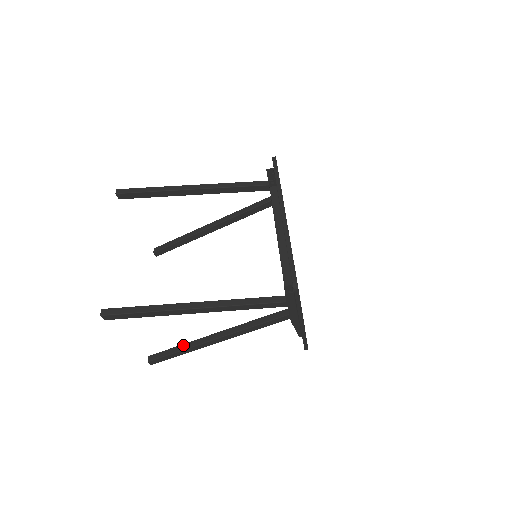
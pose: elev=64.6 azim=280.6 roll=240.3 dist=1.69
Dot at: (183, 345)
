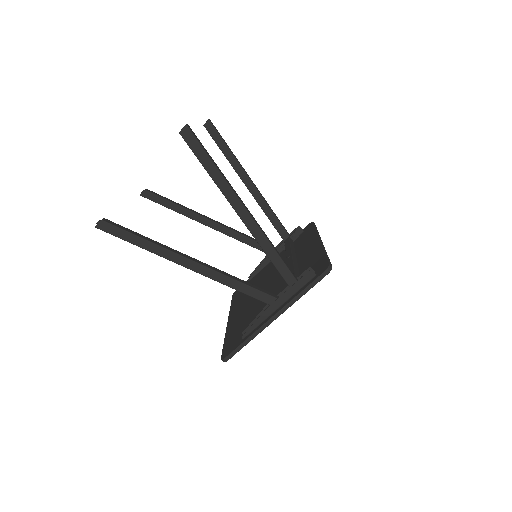
Dot at: occluded
